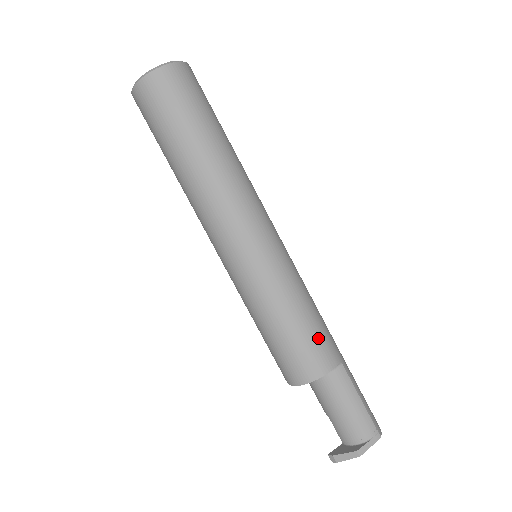
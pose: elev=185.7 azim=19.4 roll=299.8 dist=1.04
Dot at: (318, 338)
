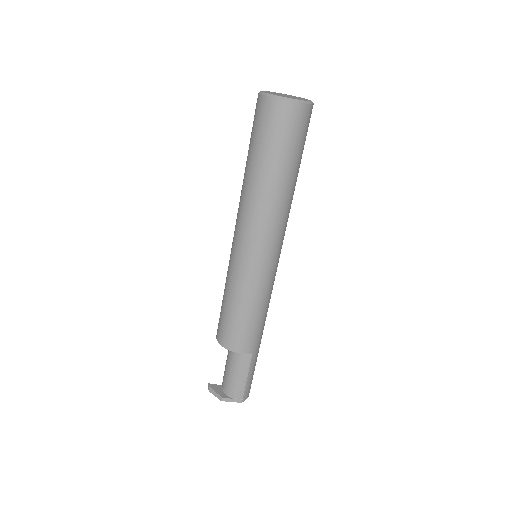
Dot at: (248, 332)
